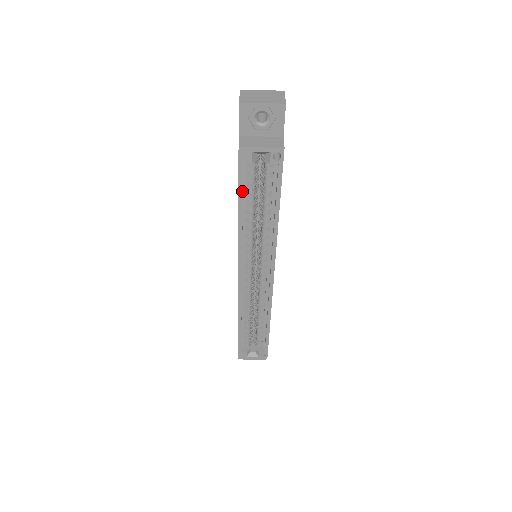
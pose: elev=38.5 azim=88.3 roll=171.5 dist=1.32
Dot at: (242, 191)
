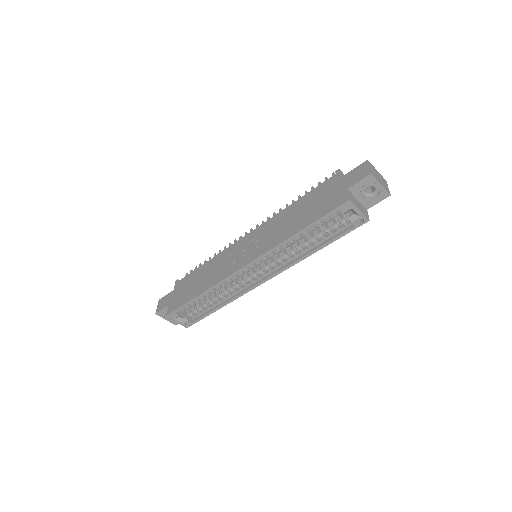
Dot at: (317, 223)
